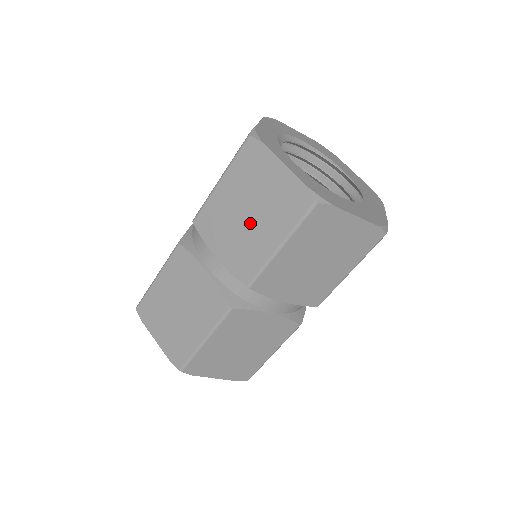
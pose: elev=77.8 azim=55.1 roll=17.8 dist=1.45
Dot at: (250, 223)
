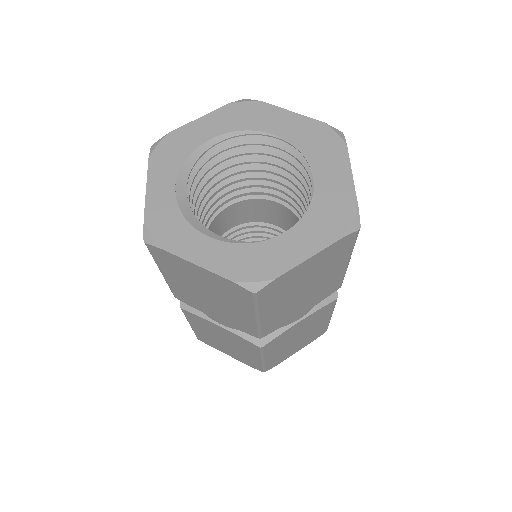
Dot at: (217, 302)
